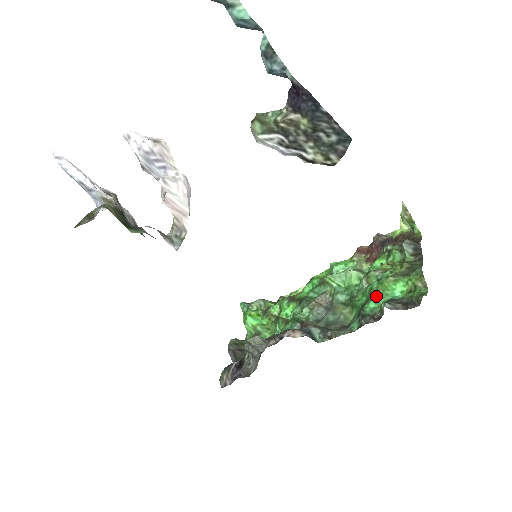
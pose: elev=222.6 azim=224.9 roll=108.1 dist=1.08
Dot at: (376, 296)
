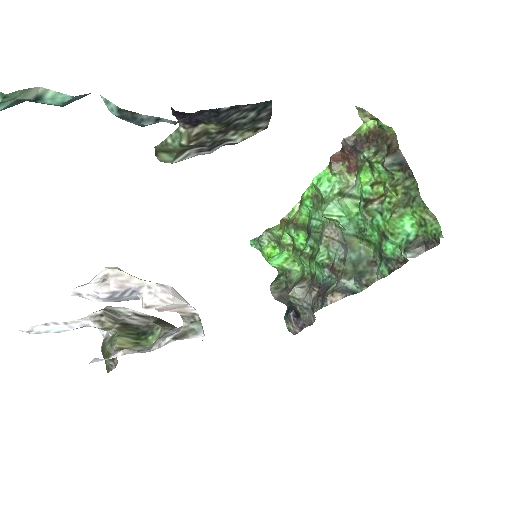
Dot at: (389, 238)
